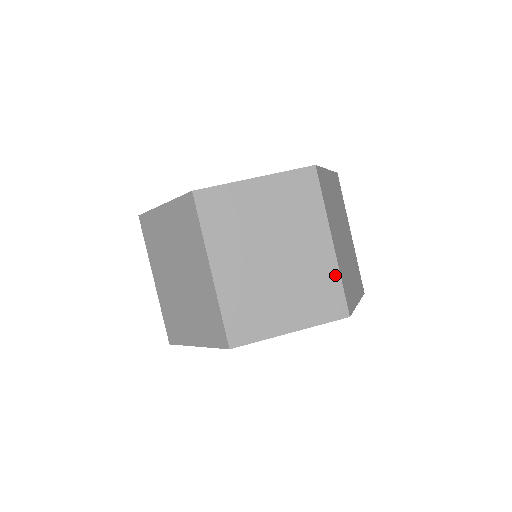
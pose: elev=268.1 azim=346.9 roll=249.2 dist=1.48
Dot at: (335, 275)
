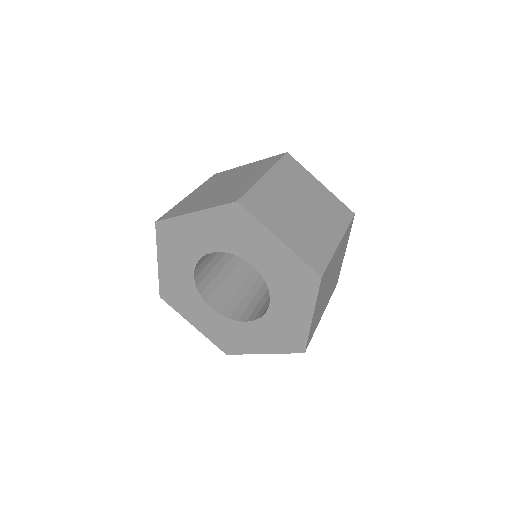
Dot at: (329, 253)
